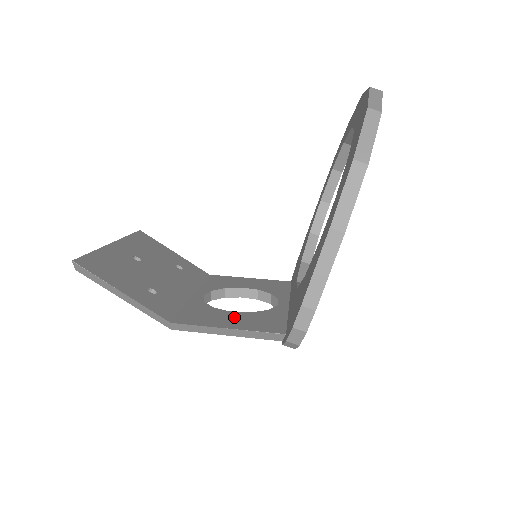
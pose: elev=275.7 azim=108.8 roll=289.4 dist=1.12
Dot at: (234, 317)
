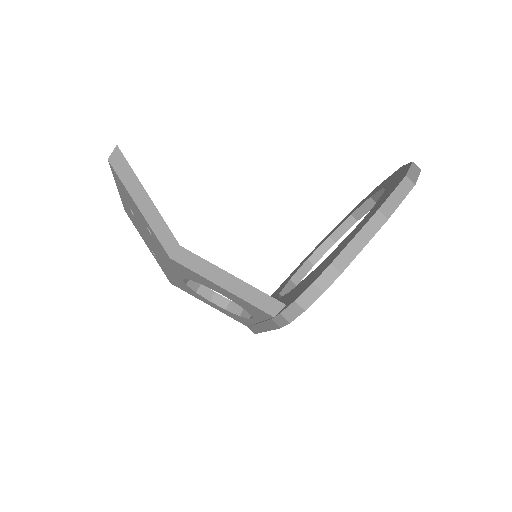
Dot at: occluded
